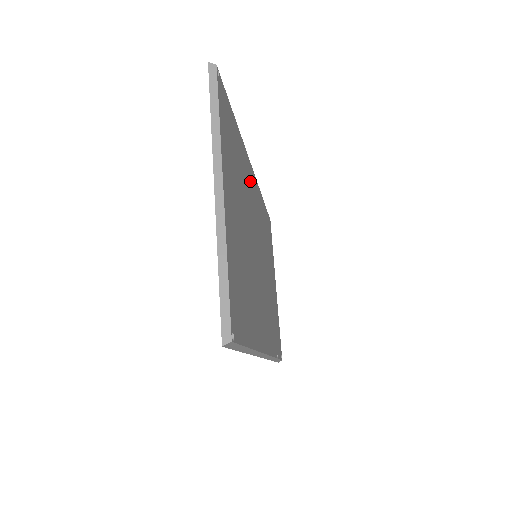
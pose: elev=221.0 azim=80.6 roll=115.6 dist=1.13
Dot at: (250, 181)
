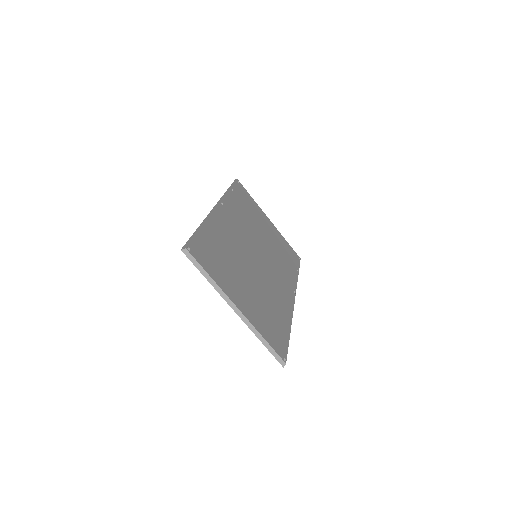
Dot at: (225, 225)
